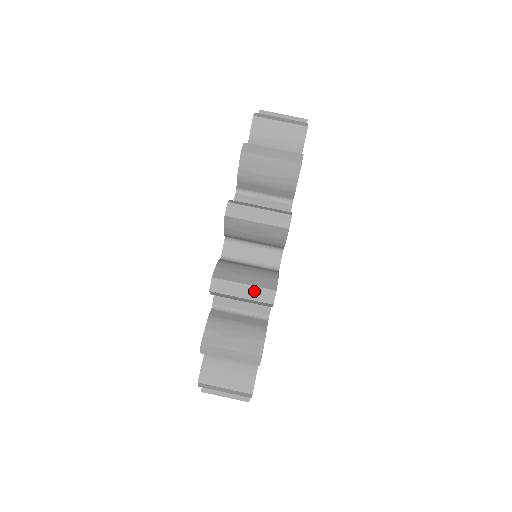
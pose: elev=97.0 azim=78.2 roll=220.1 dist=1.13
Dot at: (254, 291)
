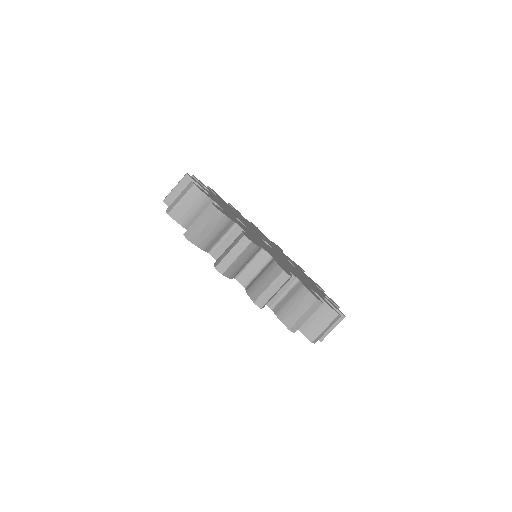
Dot at: (276, 283)
